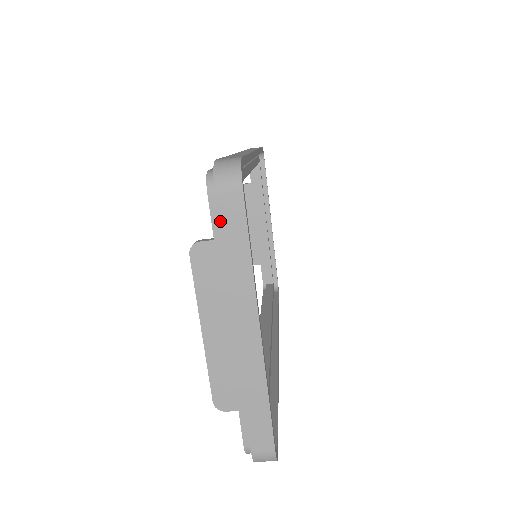
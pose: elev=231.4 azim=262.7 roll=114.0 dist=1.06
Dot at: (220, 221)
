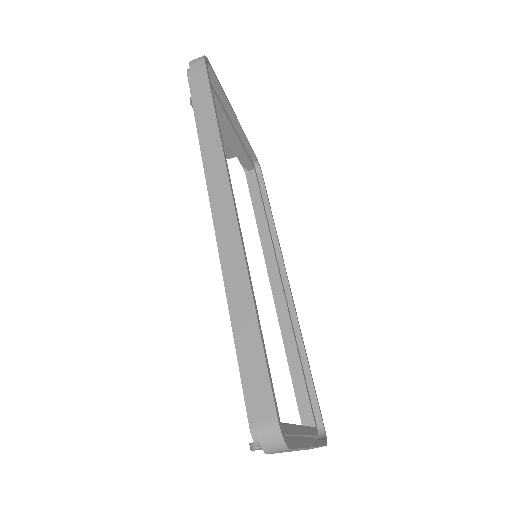
Dot at: (274, 453)
